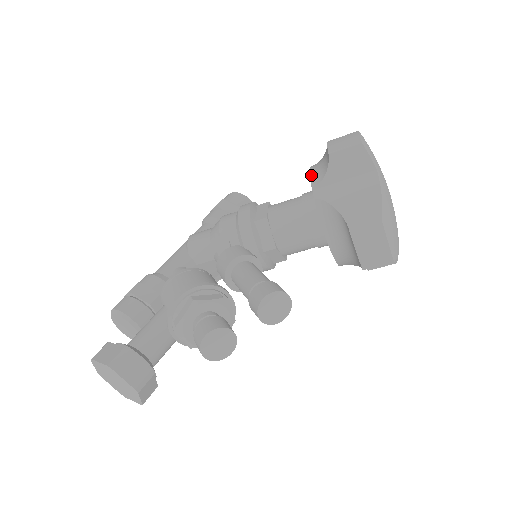
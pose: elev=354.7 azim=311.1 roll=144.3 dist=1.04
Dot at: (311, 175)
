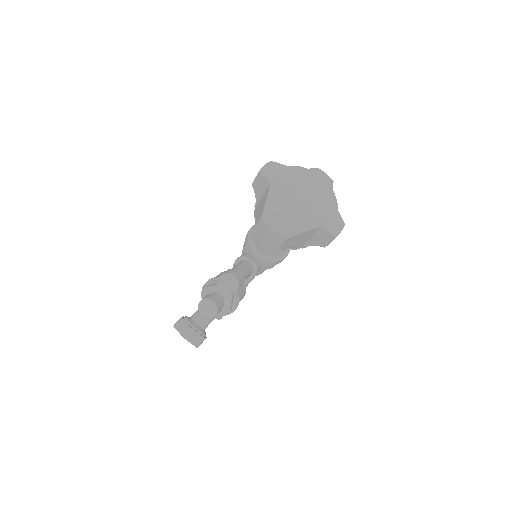
Dot at: occluded
